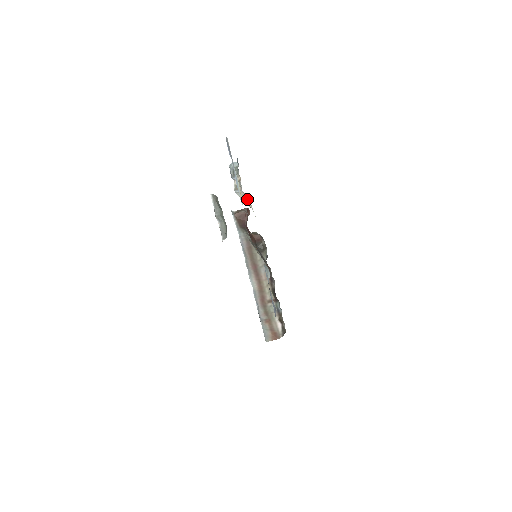
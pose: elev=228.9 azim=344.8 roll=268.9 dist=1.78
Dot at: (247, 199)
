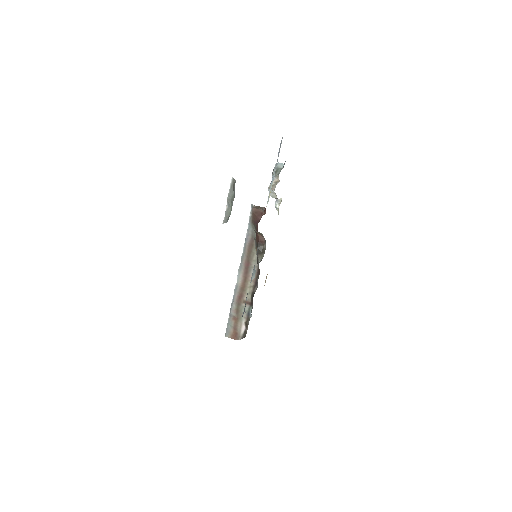
Dot at: (278, 202)
